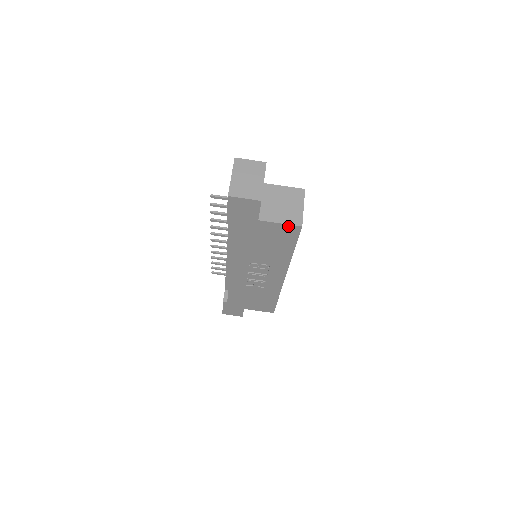
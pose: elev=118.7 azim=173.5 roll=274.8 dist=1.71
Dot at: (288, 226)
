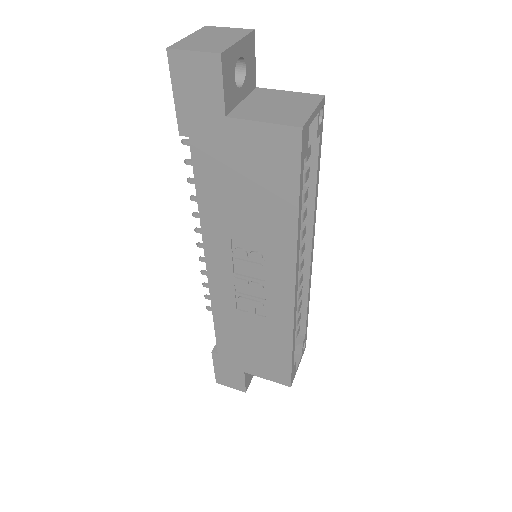
Dot at: (278, 130)
